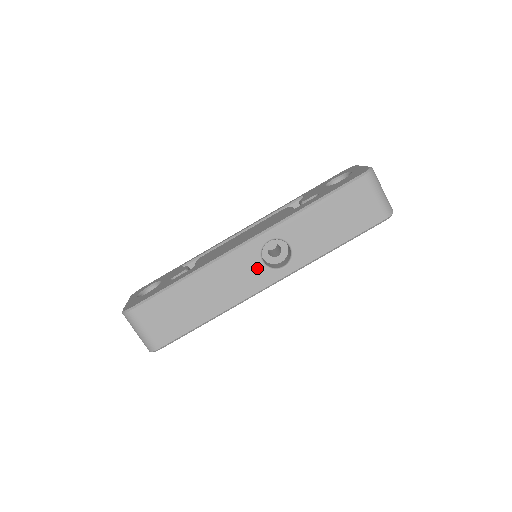
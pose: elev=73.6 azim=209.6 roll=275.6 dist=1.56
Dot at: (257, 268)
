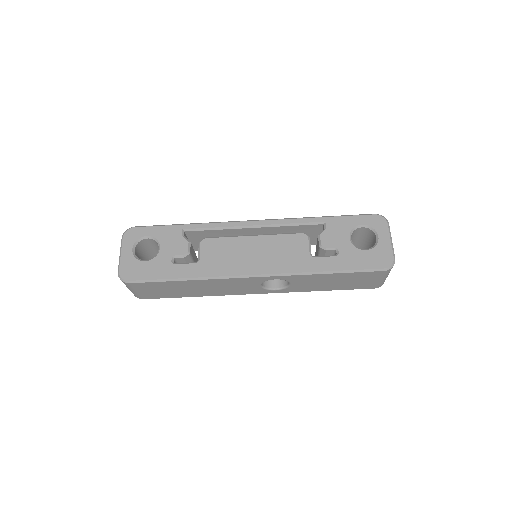
Dot at: (254, 287)
